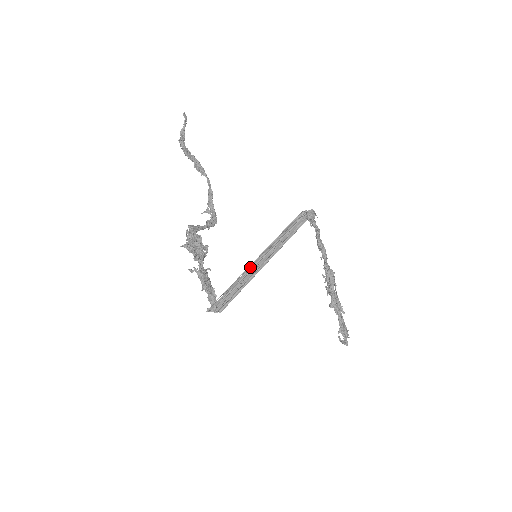
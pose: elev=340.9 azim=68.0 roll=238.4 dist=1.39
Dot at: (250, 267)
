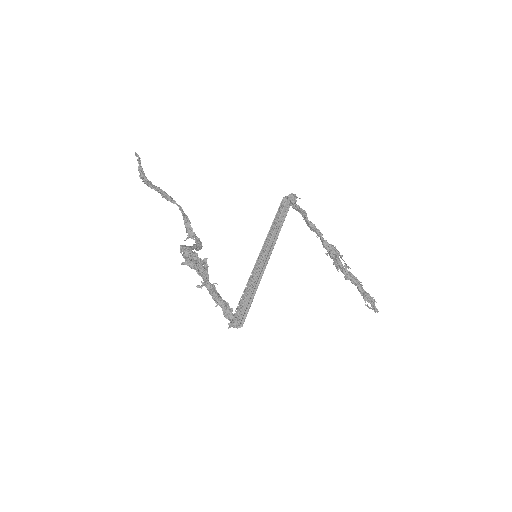
Dot at: (255, 267)
